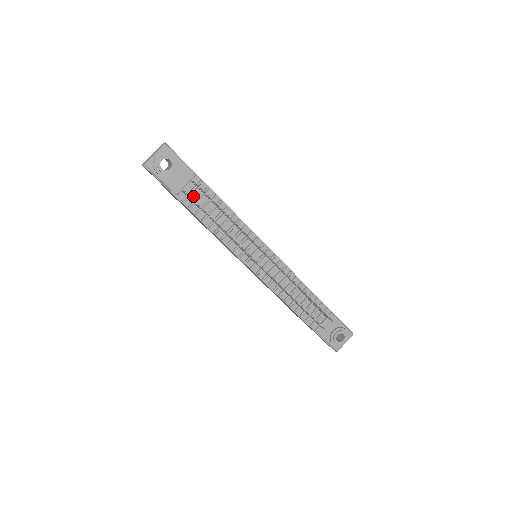
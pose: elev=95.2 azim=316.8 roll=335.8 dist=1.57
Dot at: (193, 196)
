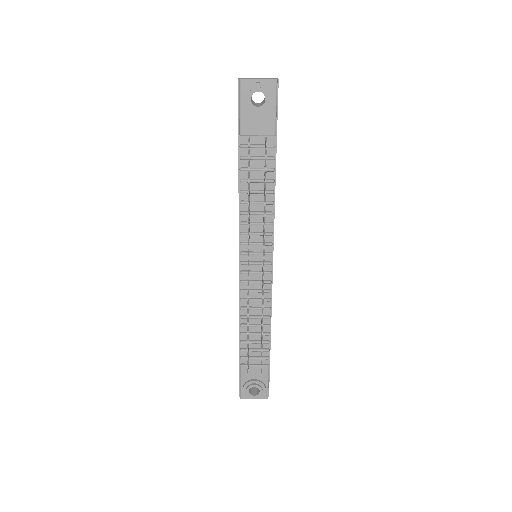
Dot at: (254, 151)
